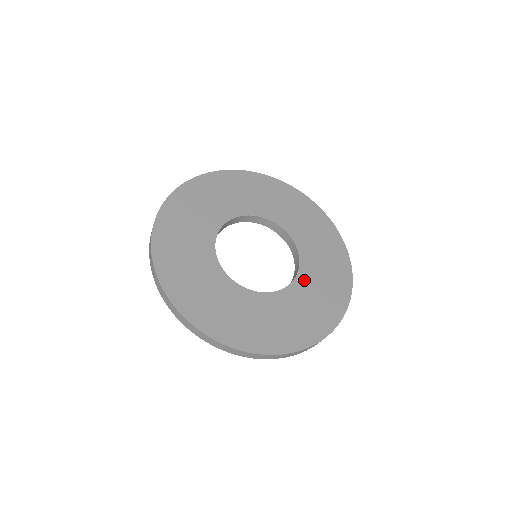
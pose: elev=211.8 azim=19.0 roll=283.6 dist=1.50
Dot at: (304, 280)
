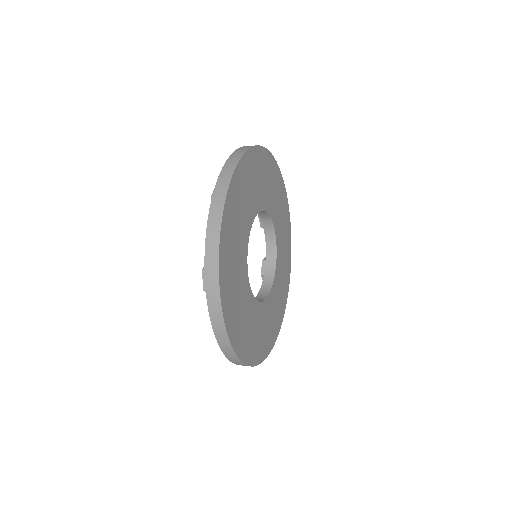
Dot at: (278, 235)
